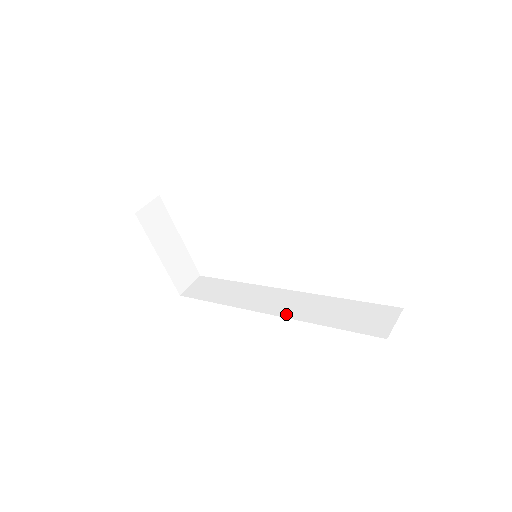
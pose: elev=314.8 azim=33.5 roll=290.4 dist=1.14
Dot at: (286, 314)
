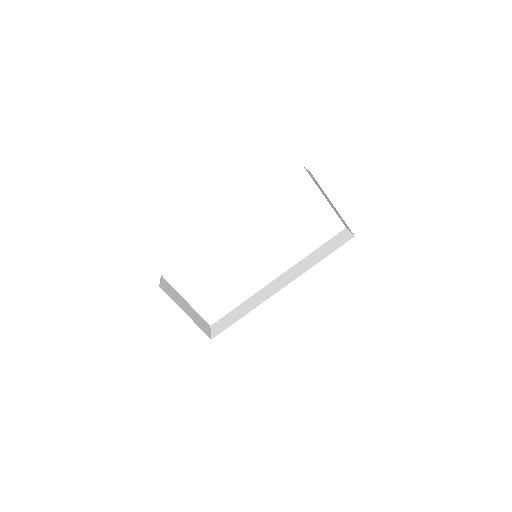
Dot at: (294, 278)
